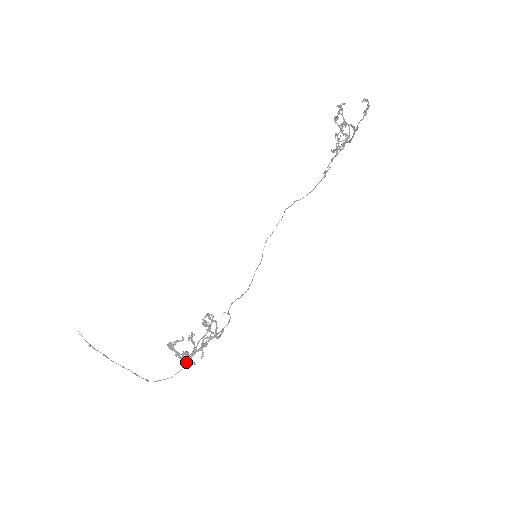
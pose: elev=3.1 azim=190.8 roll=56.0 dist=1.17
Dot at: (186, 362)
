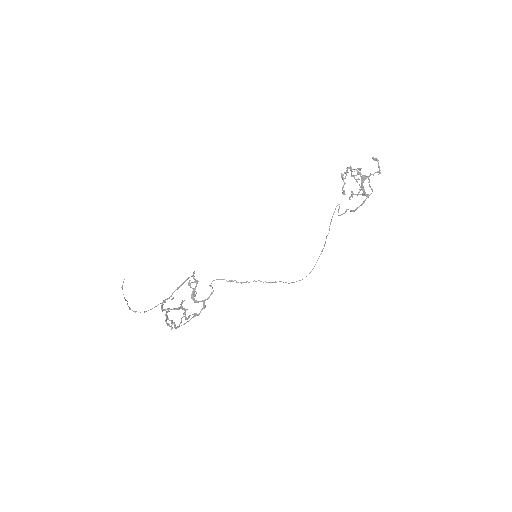
Dot at: (167, 323)
